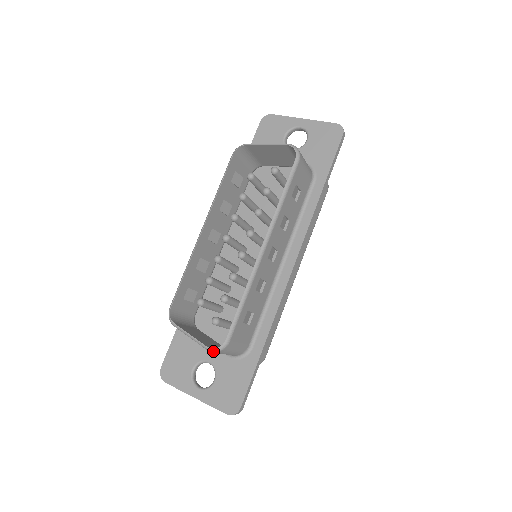
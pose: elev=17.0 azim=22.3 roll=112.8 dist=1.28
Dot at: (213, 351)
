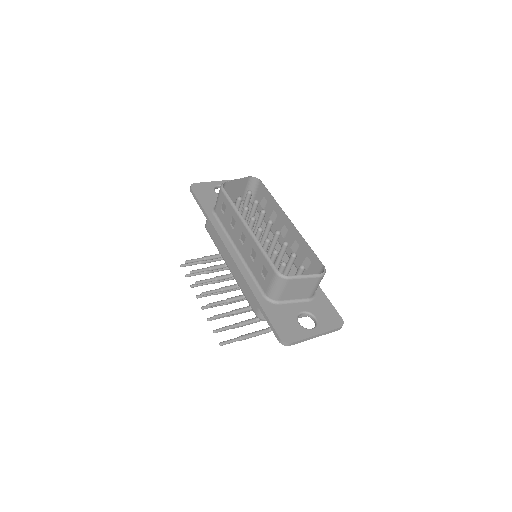
Dot at: (323, 275)
